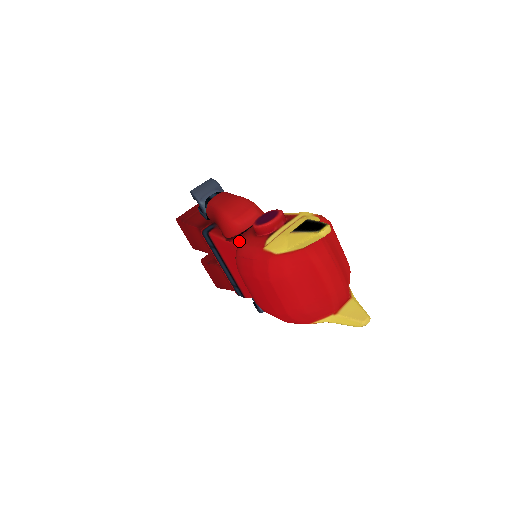
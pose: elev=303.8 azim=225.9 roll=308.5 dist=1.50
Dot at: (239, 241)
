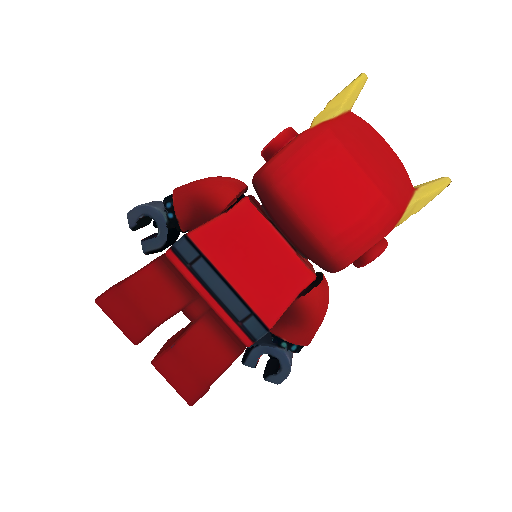
Dot at: (257, 177)
